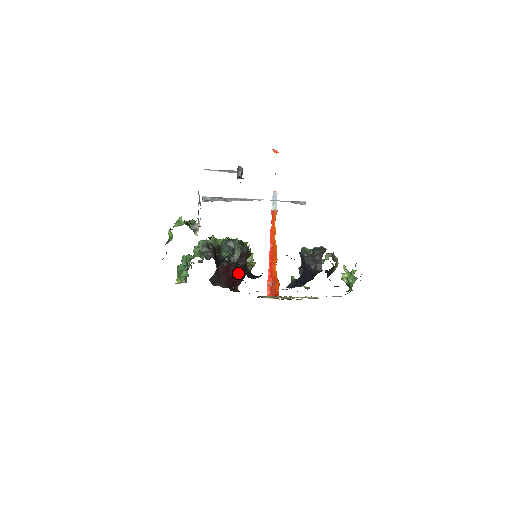
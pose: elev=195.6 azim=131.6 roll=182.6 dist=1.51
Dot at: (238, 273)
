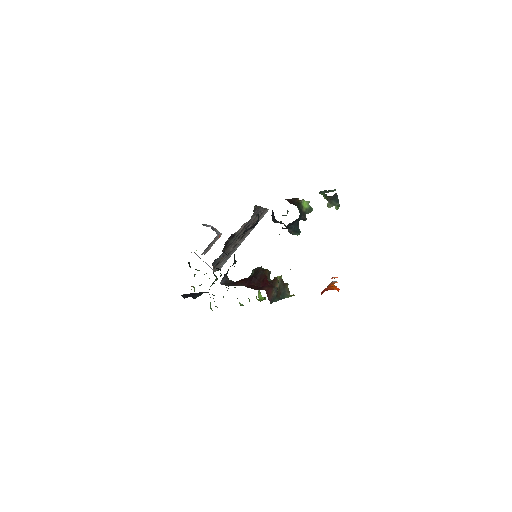
Dot at: (257, 280)
